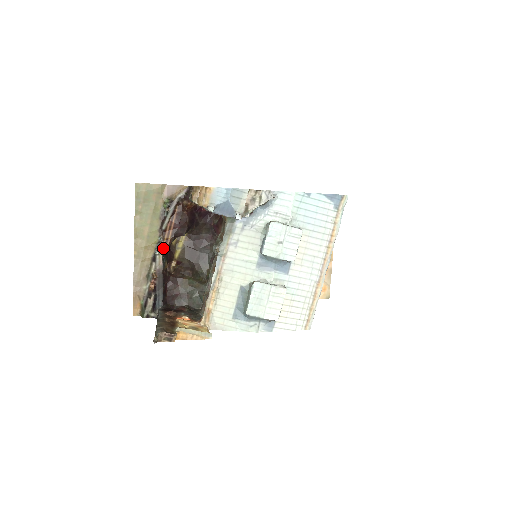
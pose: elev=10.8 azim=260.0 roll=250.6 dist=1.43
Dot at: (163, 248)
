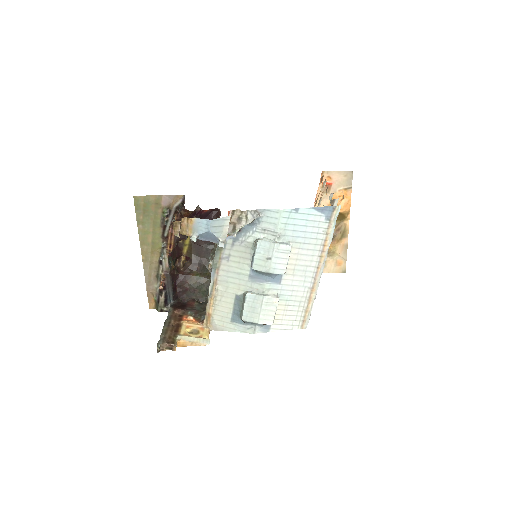
Dot at: (168, 252)
